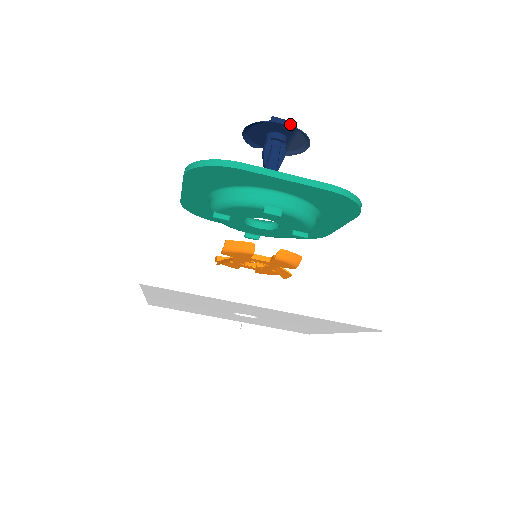
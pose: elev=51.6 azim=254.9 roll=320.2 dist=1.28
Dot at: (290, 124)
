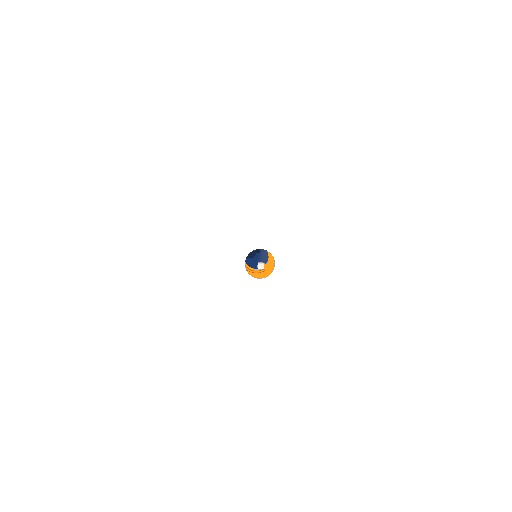
Dot at: occluded
